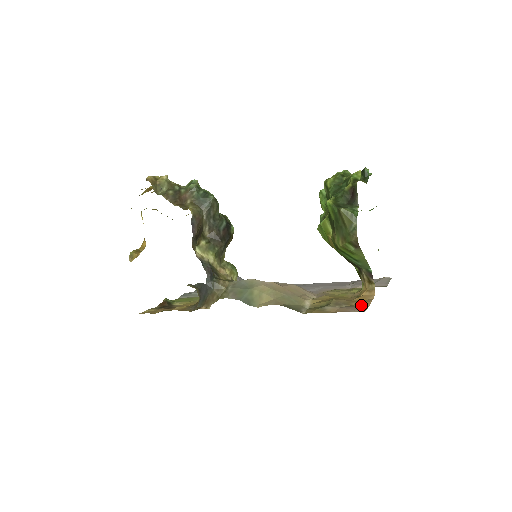
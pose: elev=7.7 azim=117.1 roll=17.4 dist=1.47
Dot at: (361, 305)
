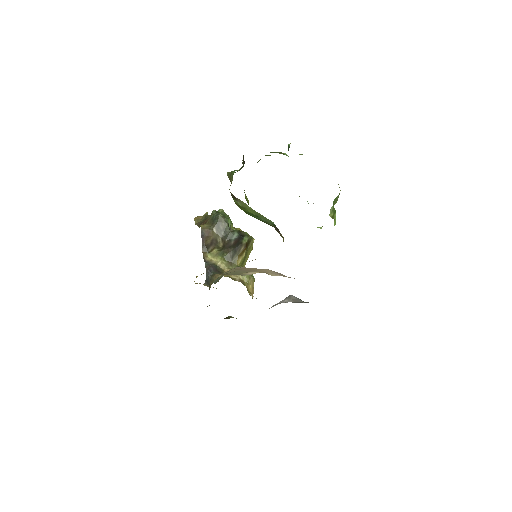
Dot at: occluded
